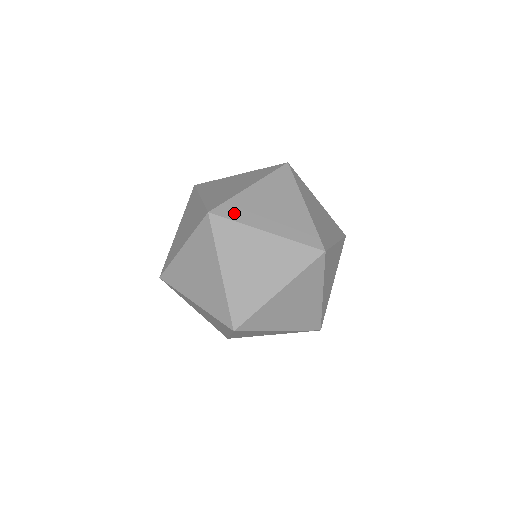
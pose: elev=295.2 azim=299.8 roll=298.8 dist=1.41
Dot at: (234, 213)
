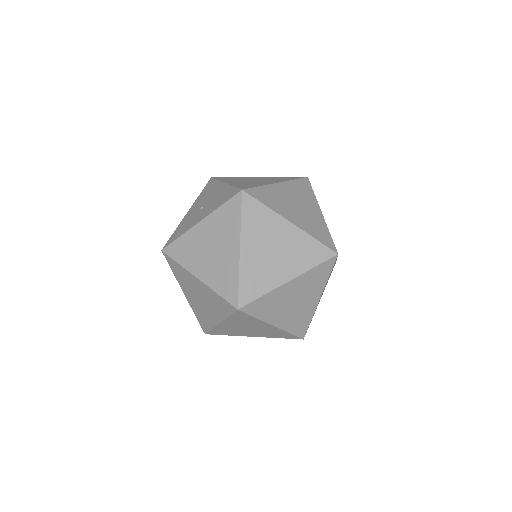
Dot at: (254, 290)
